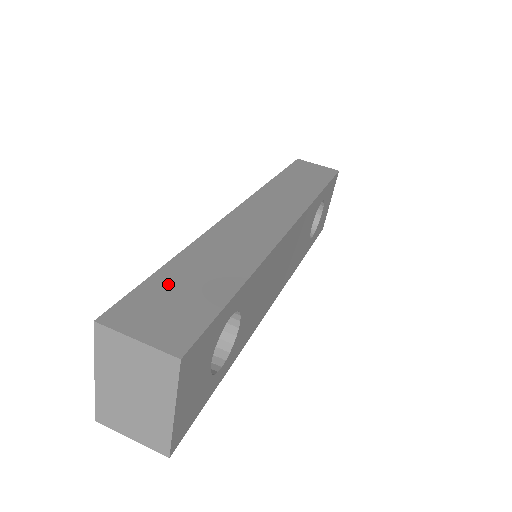
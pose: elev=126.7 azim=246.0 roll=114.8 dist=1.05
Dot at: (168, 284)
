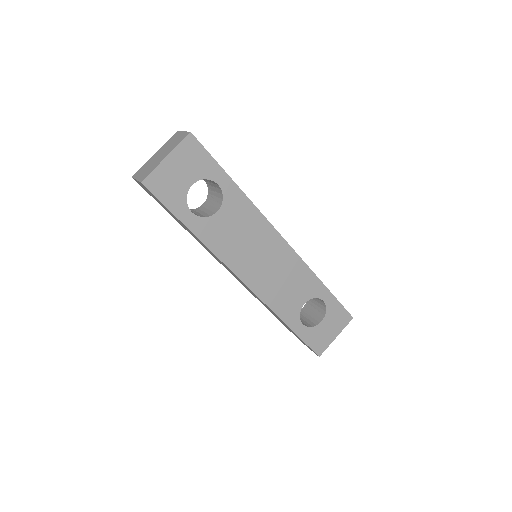
Dot at: occluded
